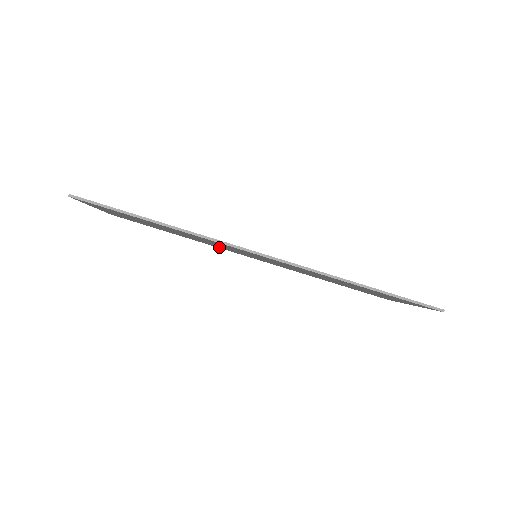
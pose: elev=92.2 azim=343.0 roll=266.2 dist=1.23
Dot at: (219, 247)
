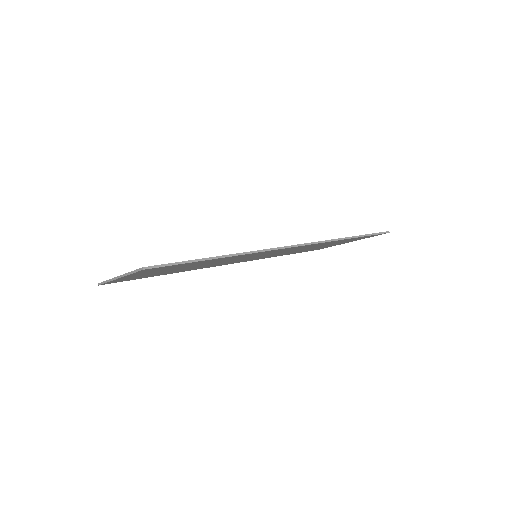
Dot at: occluded
